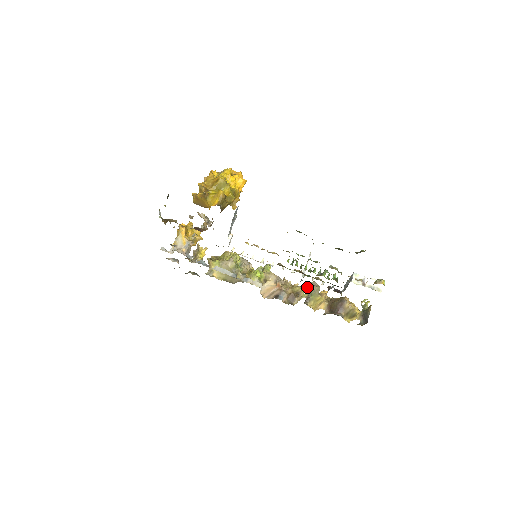
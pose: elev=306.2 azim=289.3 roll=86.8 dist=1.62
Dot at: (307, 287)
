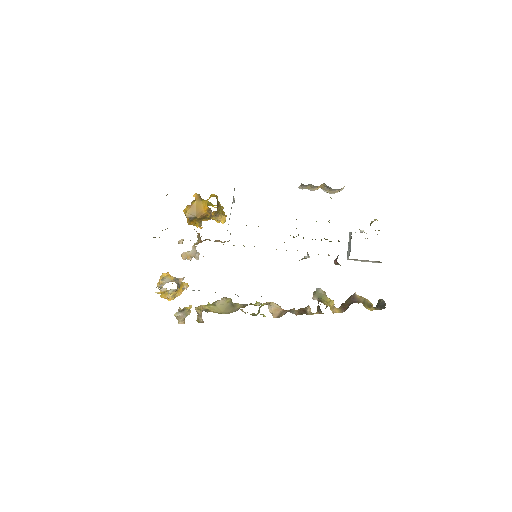
Dot at: (313, 295)
